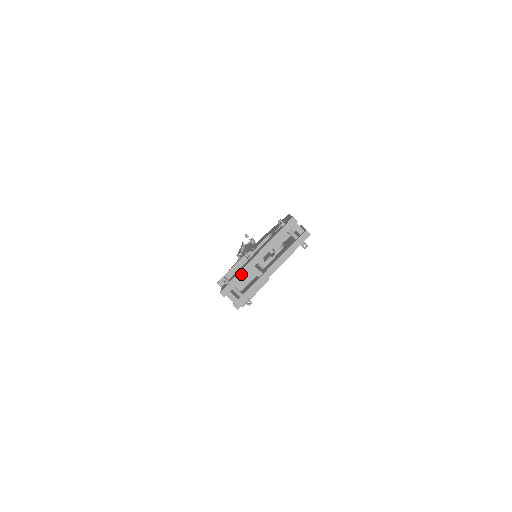
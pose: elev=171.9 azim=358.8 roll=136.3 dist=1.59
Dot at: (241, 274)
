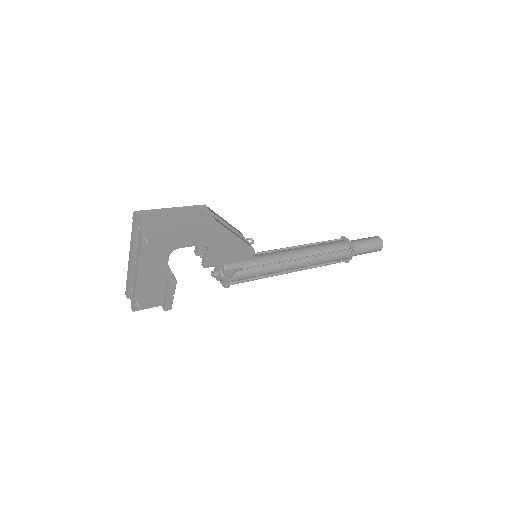
Dot at: (128, 275)
